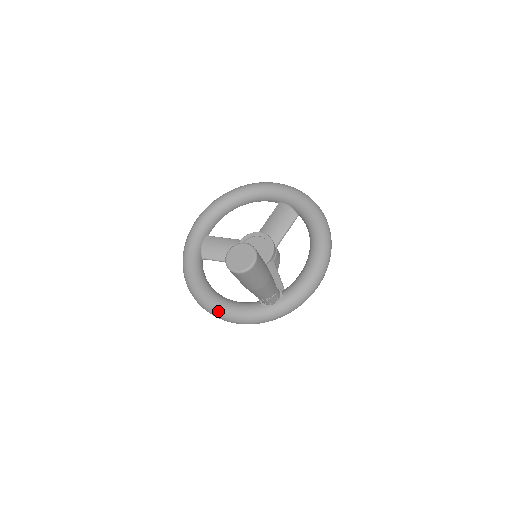
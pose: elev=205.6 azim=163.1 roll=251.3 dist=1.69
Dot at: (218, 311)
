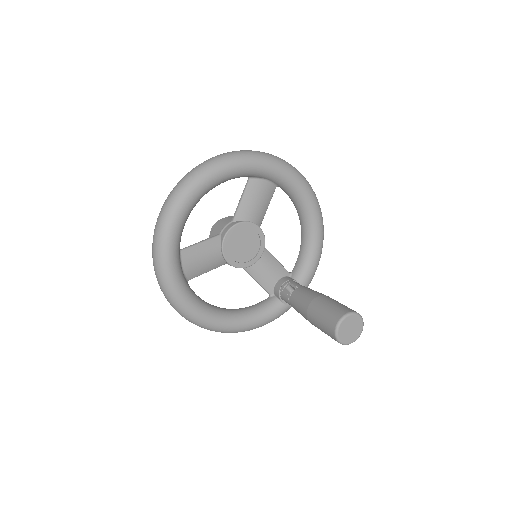
Dot at: (244, 330)
